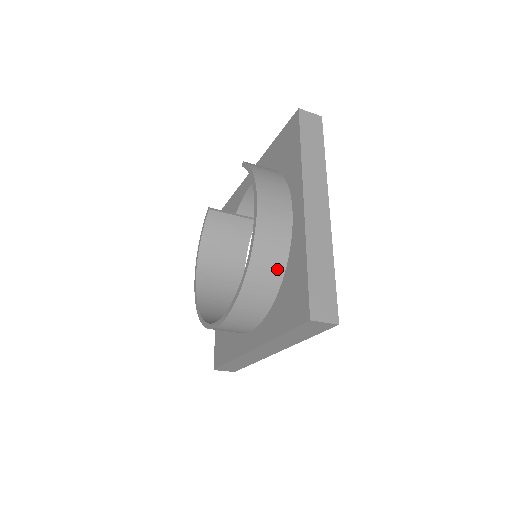
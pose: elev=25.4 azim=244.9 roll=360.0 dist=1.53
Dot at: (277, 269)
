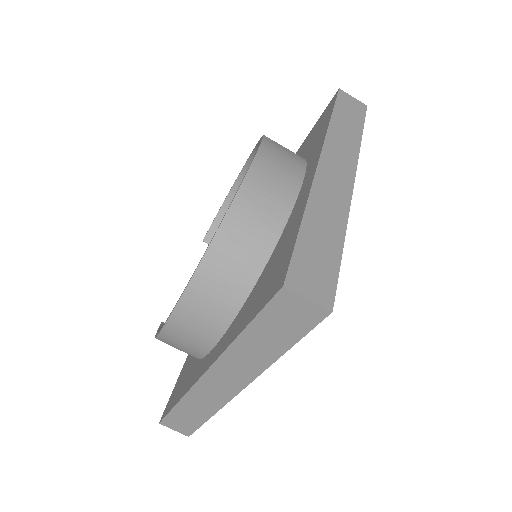
Dot at: occluded
